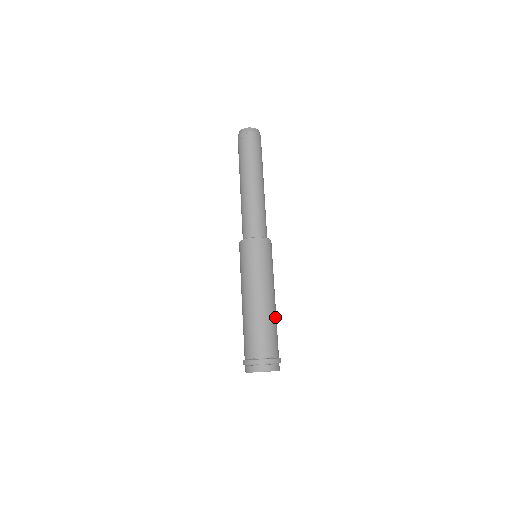
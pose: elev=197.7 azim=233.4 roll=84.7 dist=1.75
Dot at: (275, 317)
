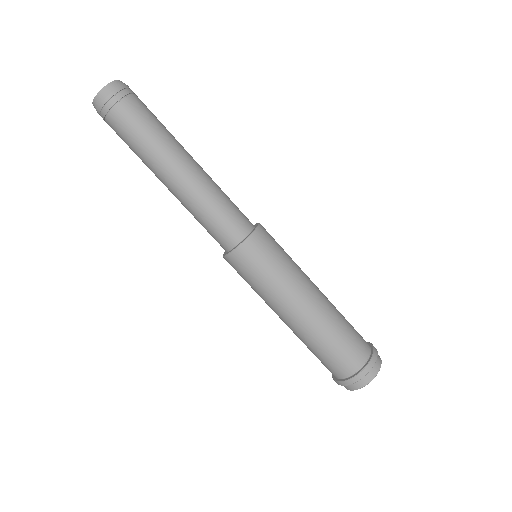
Dot at: (330, 322)
